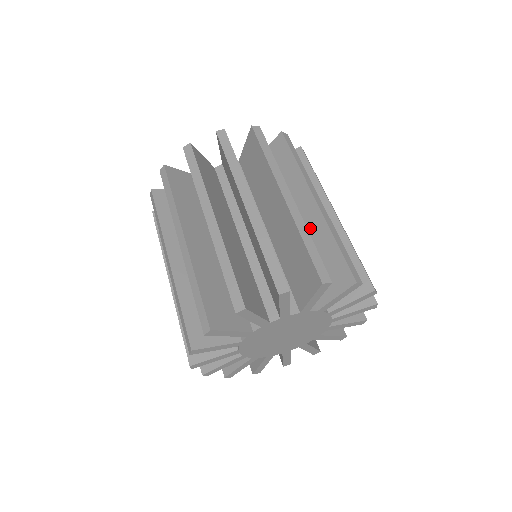
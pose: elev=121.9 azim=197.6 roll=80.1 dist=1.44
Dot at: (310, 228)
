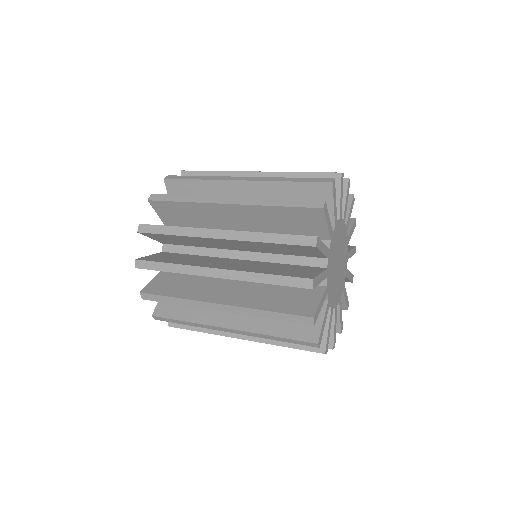
Dot at: occluded
